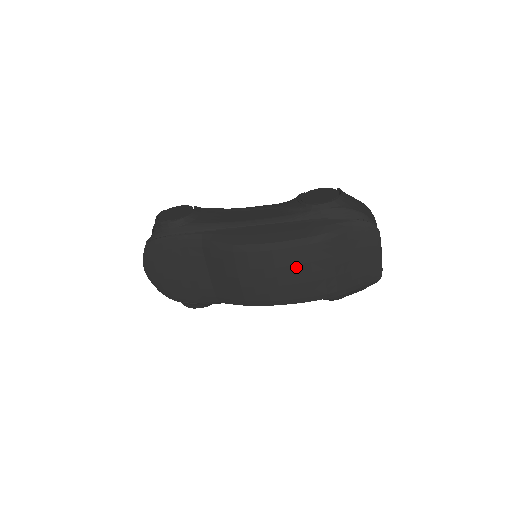
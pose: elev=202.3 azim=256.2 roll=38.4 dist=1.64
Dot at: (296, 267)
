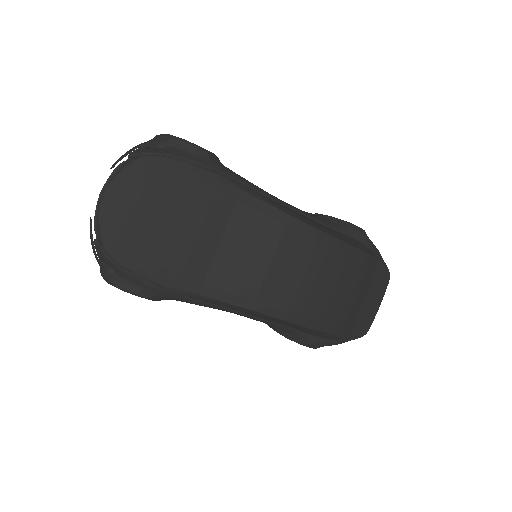
Dot at: (337, 278)
